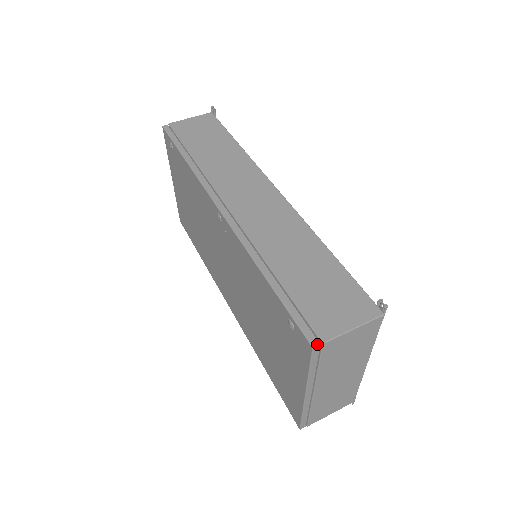
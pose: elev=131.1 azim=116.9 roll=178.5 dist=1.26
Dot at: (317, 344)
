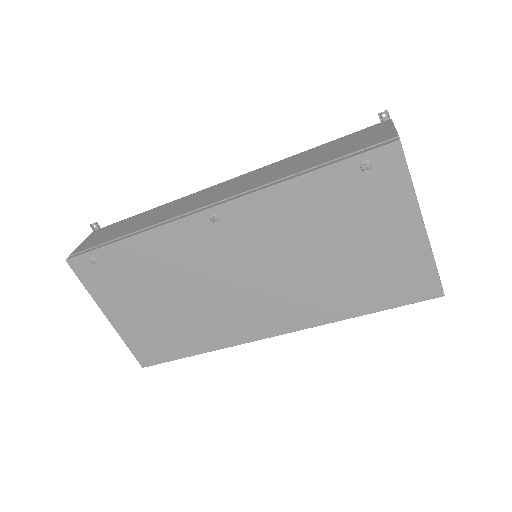
Dot at: (397, 139)
